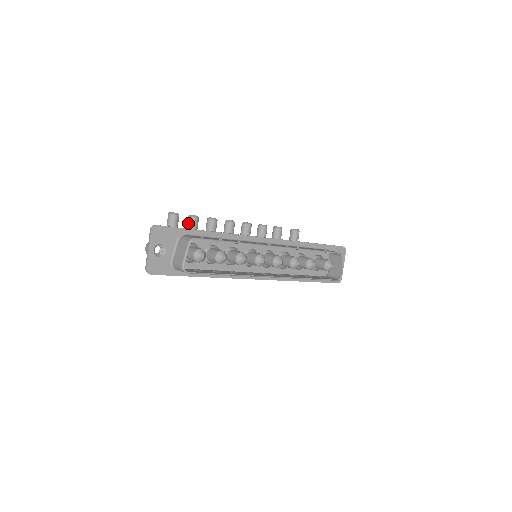
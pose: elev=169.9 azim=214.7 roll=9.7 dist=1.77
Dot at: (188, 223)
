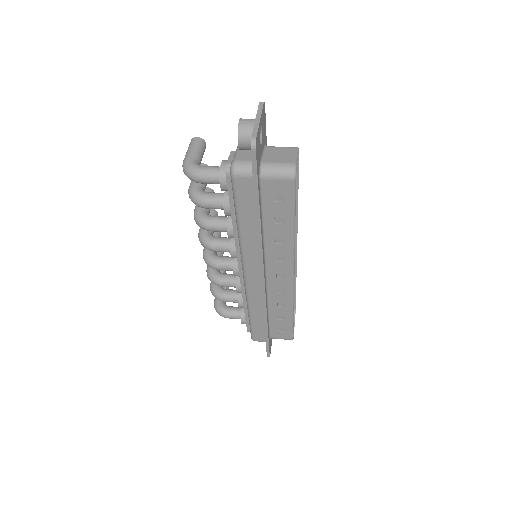
Dot at: occluded
